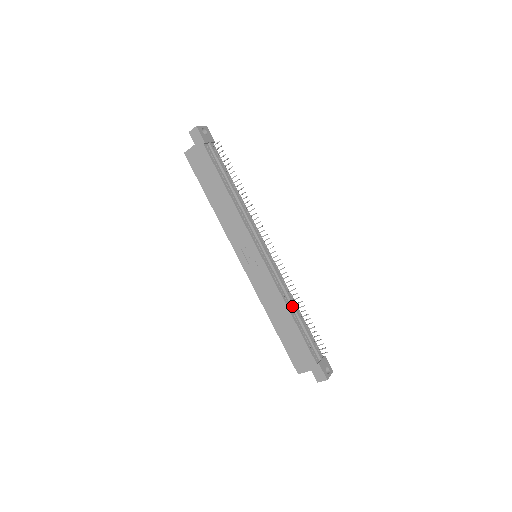
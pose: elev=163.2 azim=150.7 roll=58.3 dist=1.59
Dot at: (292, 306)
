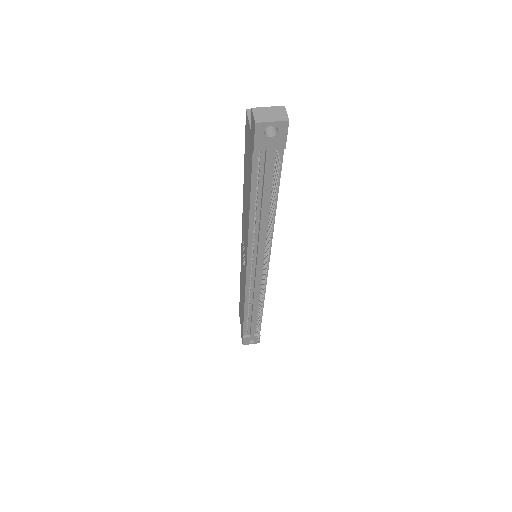
Dot at: (252, 307)
